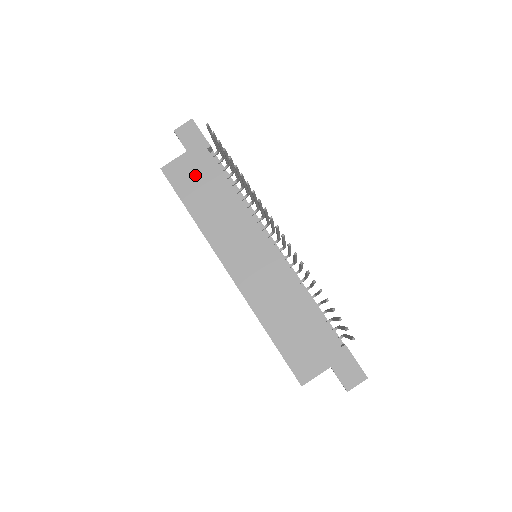
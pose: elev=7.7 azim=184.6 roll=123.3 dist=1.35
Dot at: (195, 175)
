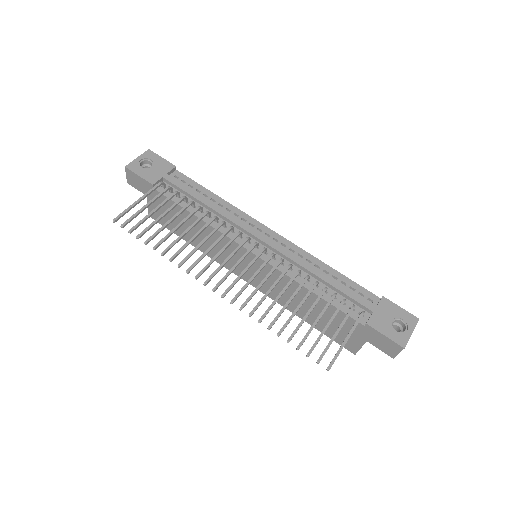
Dot at: occluded
